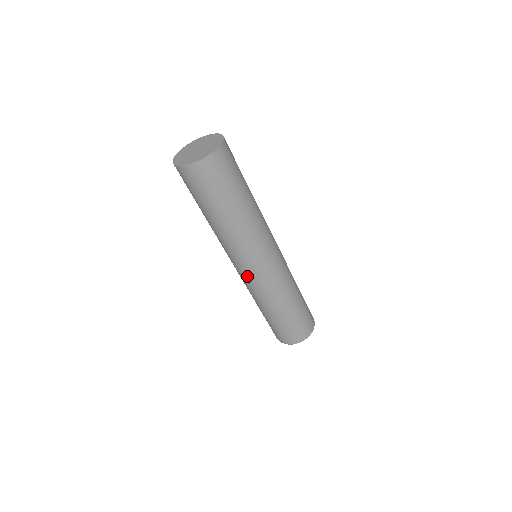
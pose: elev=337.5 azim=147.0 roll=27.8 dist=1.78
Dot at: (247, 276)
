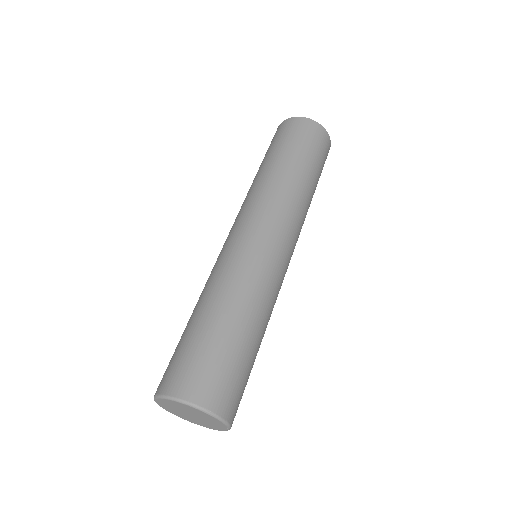
Dot at: (230, 241)
